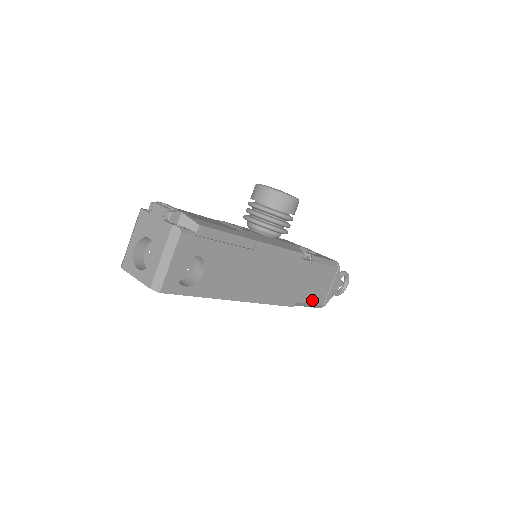
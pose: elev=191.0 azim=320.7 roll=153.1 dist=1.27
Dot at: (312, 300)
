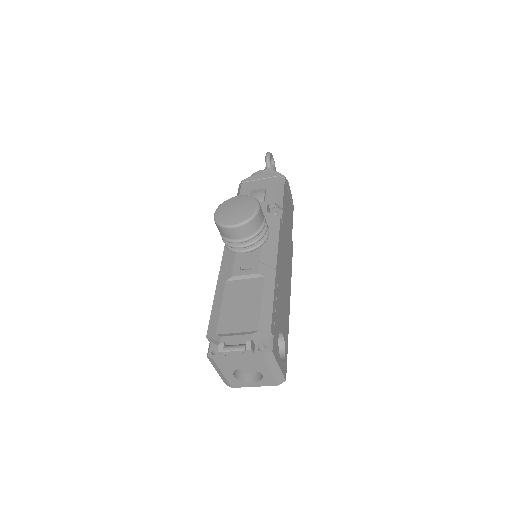
Dot at: (292, 220)
